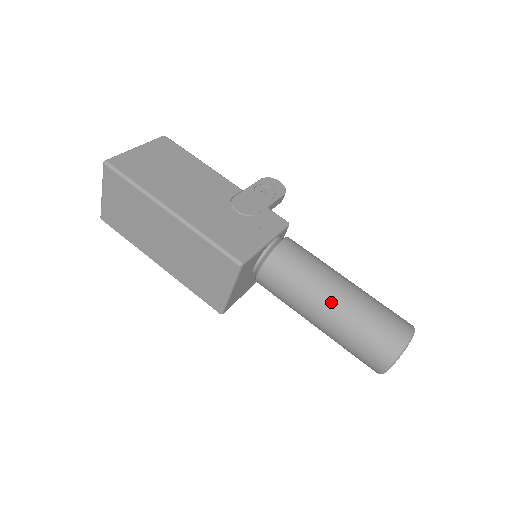
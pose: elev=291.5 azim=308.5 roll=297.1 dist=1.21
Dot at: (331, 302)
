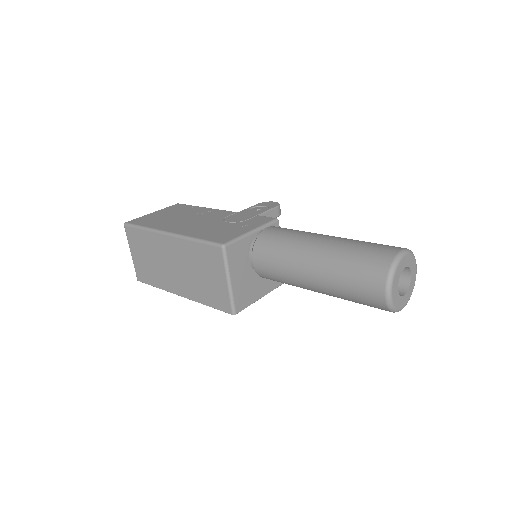
Dot at: (315, 253)
